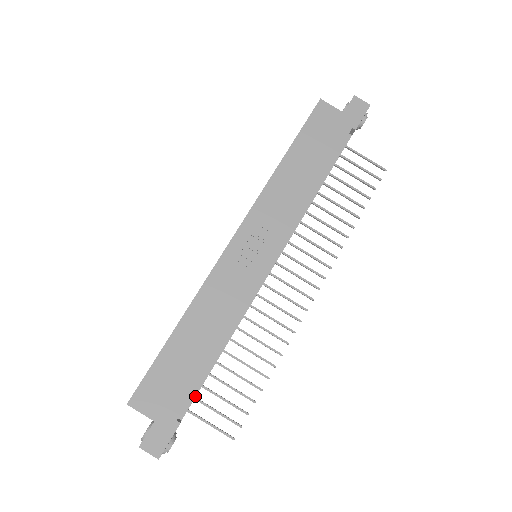
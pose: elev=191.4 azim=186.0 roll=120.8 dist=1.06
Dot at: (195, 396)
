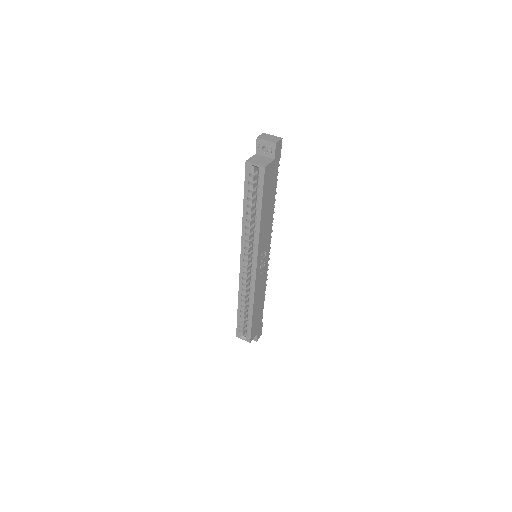
Dot at: occluded
